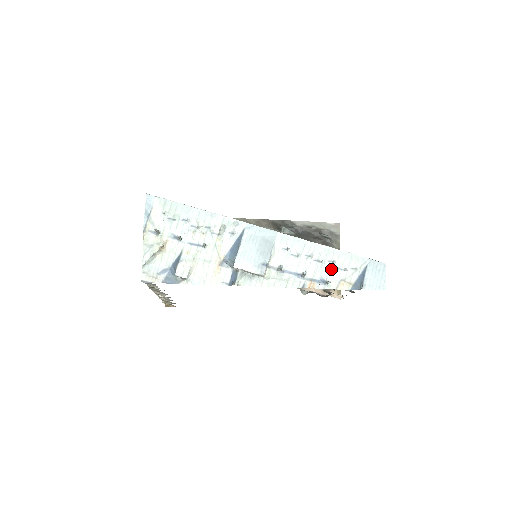
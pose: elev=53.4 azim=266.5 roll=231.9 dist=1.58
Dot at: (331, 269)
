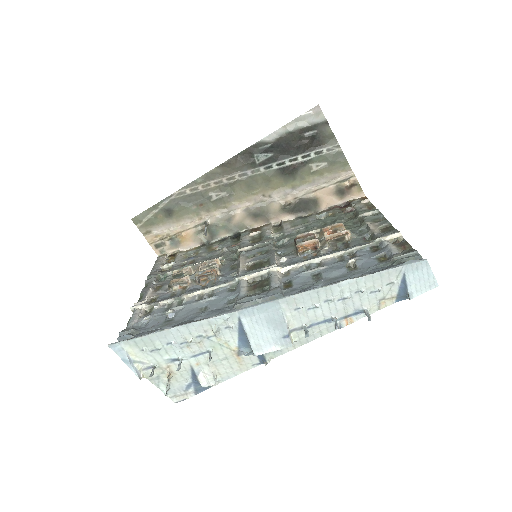
Dot at: (362, 298)
